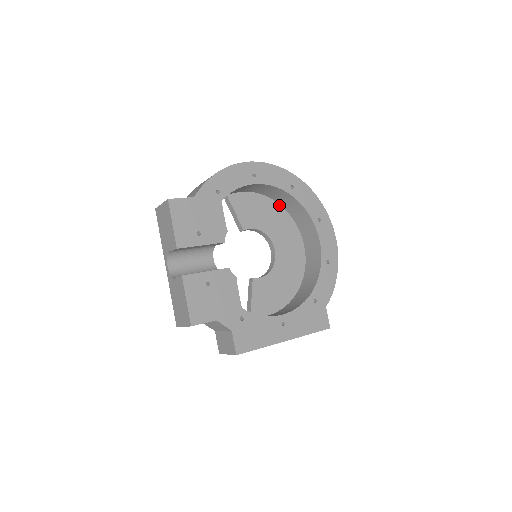
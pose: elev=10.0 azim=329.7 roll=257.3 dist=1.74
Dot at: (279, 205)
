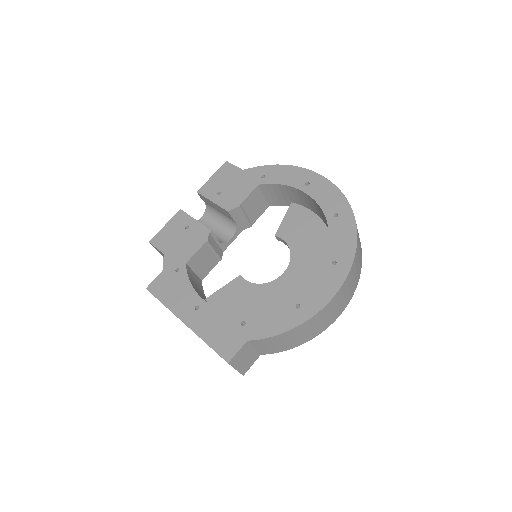
Dot at: occluded
